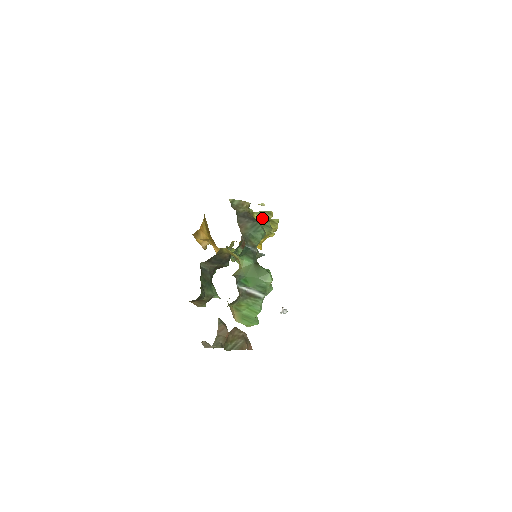
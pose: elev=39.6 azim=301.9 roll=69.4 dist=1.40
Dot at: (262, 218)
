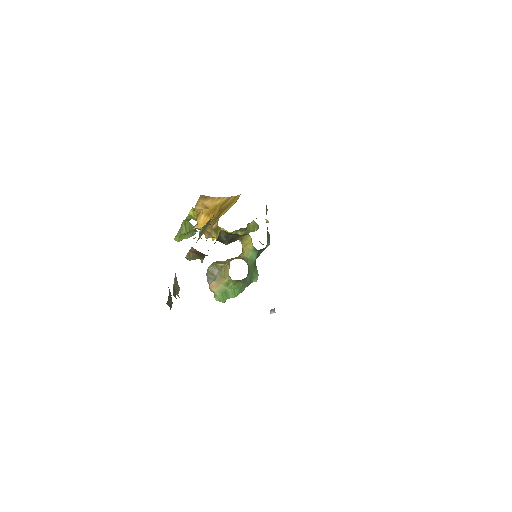
Dot at: (252, 227)
